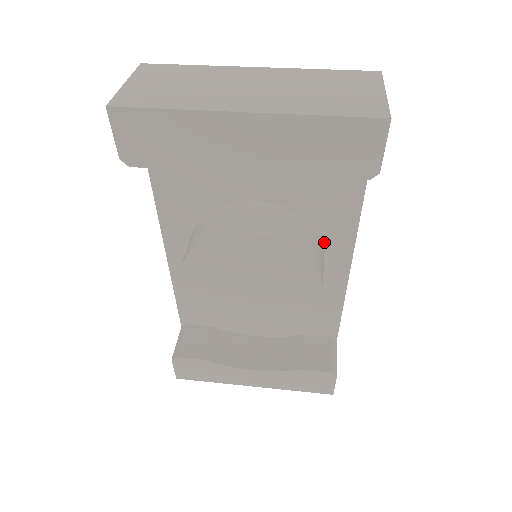
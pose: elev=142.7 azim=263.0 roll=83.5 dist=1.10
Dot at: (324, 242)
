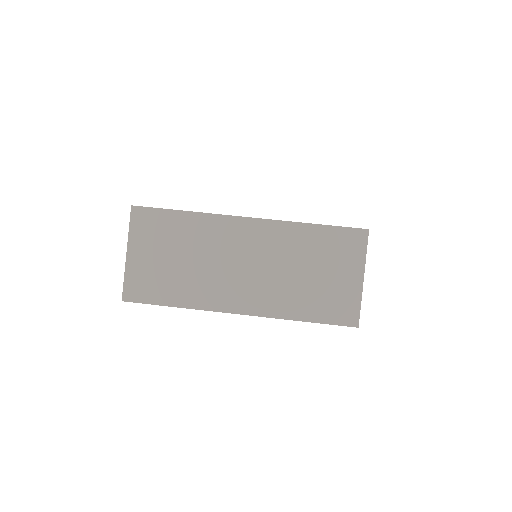
Dot at: occluded
